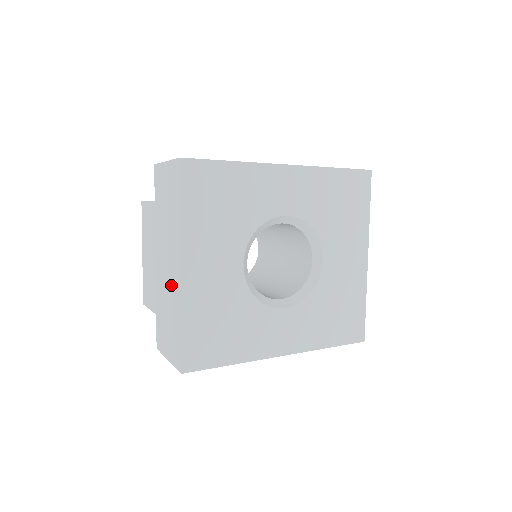
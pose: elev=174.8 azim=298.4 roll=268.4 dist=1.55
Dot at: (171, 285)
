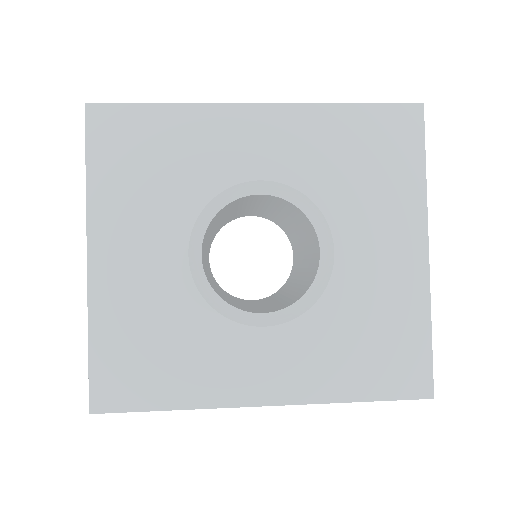
Dot at: occluded
